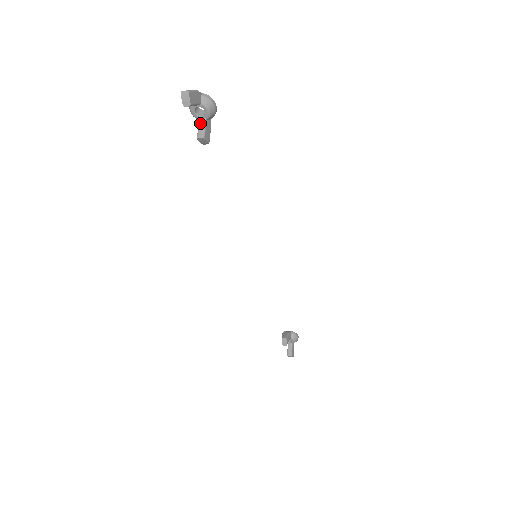
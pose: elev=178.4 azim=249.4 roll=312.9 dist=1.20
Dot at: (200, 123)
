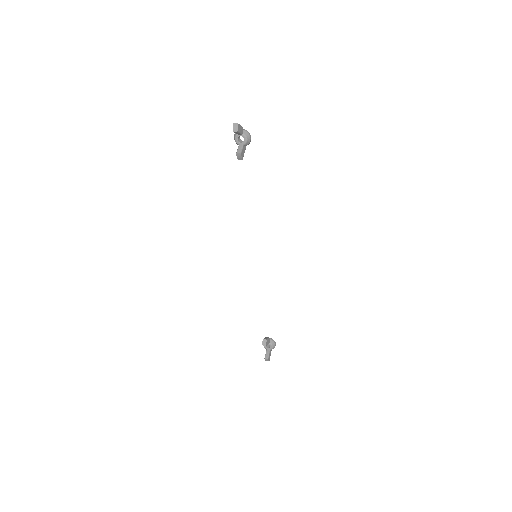
Dot at: (239, 146)
